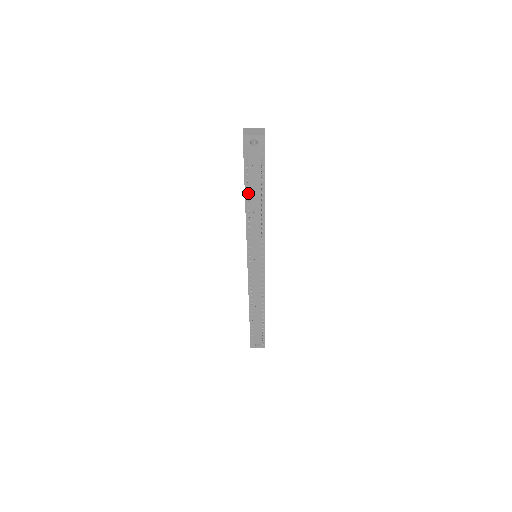
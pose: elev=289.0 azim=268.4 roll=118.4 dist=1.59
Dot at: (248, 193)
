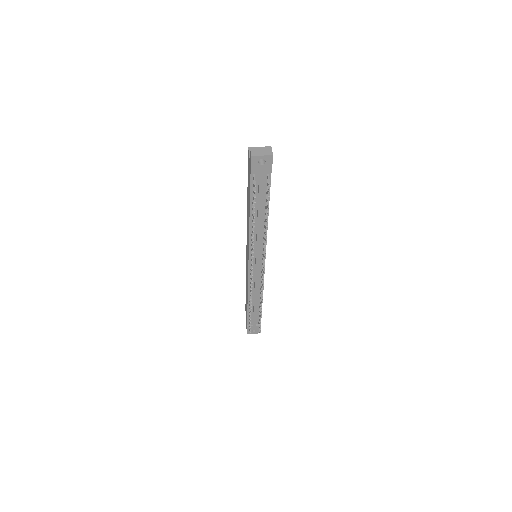
Dot at: occluded
